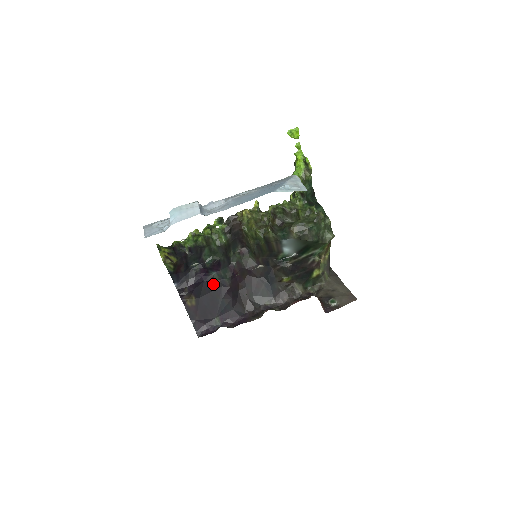
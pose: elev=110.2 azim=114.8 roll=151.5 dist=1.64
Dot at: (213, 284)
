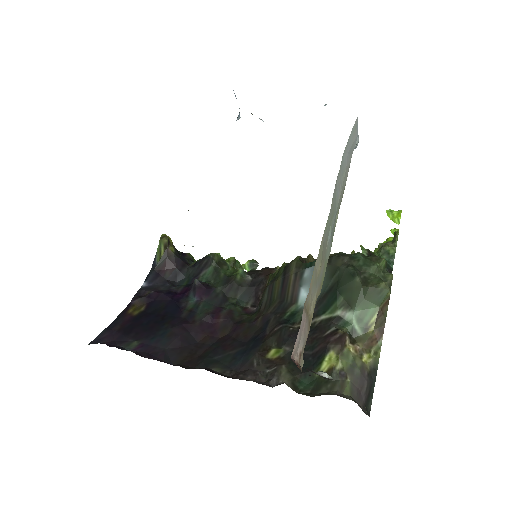
Dot at: (179, 310)
